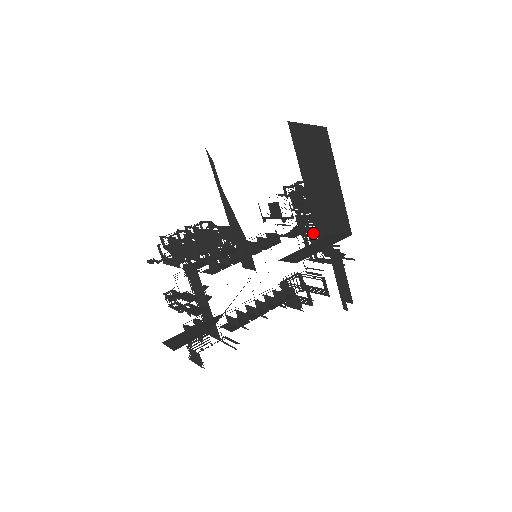
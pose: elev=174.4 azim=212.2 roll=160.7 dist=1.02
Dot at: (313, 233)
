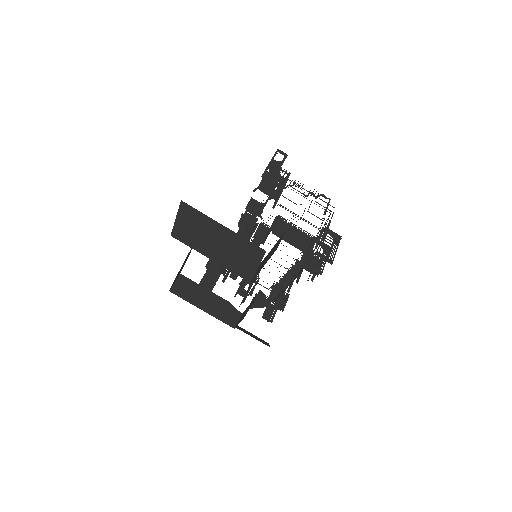
Dot at: occluded
